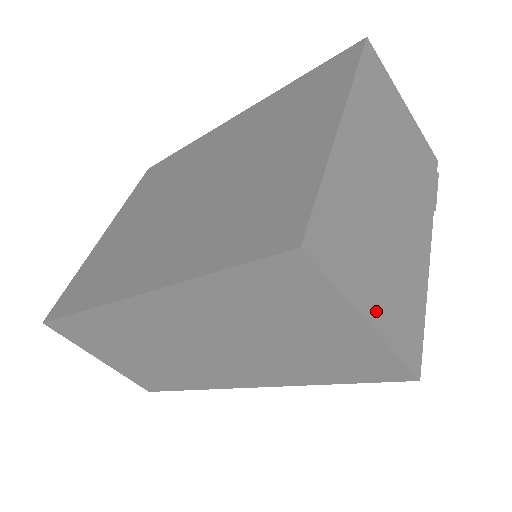
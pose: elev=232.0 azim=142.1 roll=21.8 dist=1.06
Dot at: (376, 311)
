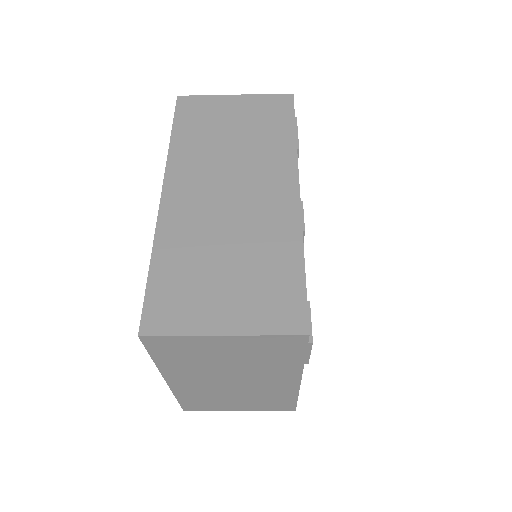
Dot at: (244, 408)
